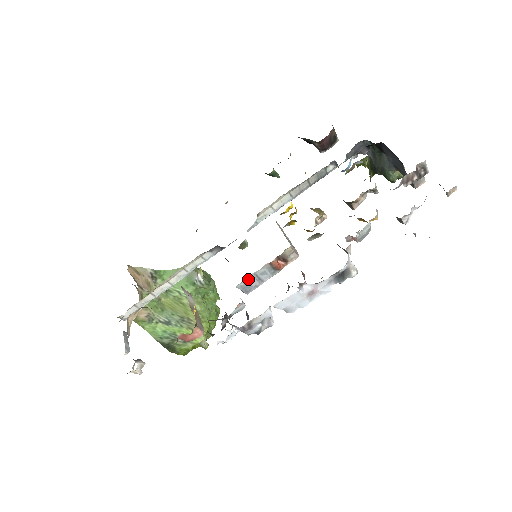
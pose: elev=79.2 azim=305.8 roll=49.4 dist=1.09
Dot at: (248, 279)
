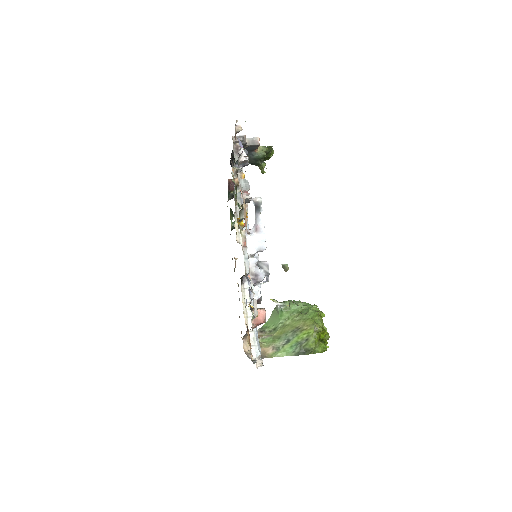
Dot at: (247, 264)
